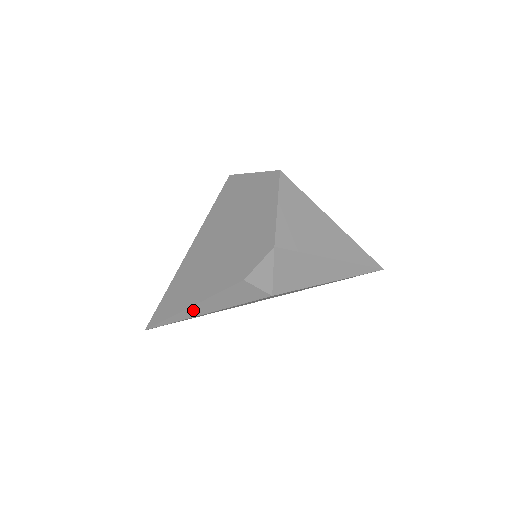
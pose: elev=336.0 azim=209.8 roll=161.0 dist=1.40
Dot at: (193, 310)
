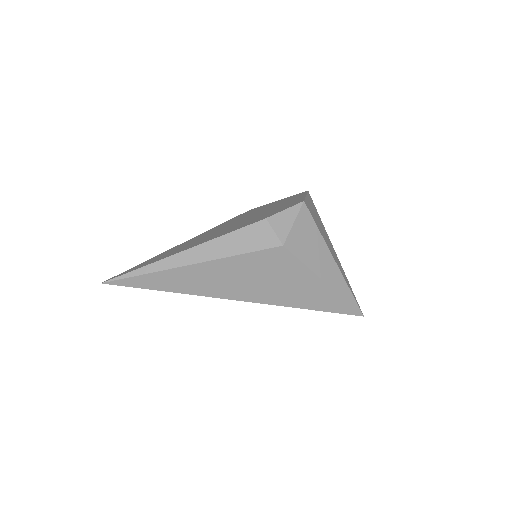
Dot at: (186, 255)
